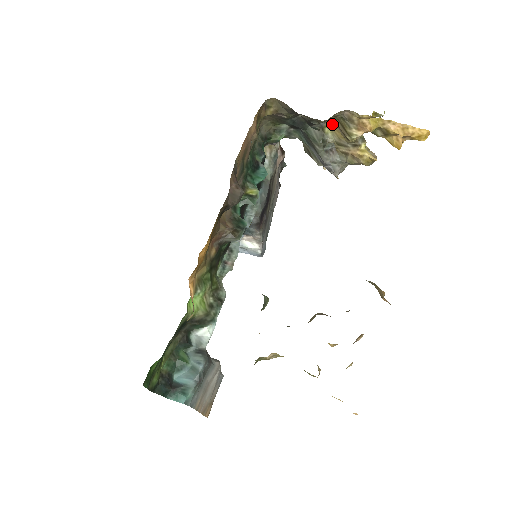
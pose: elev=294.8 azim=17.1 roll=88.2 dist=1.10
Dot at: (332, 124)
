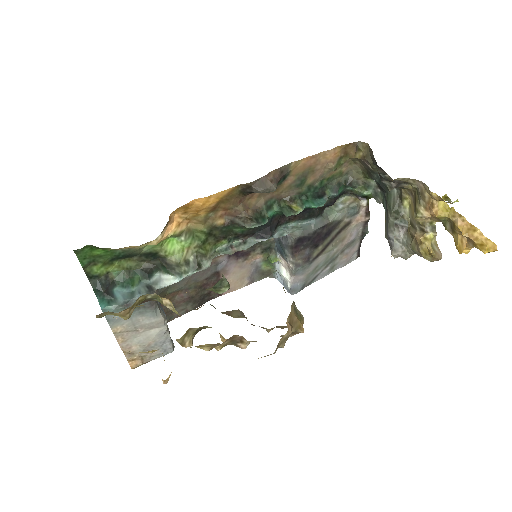
Dot at: (411, 198)
